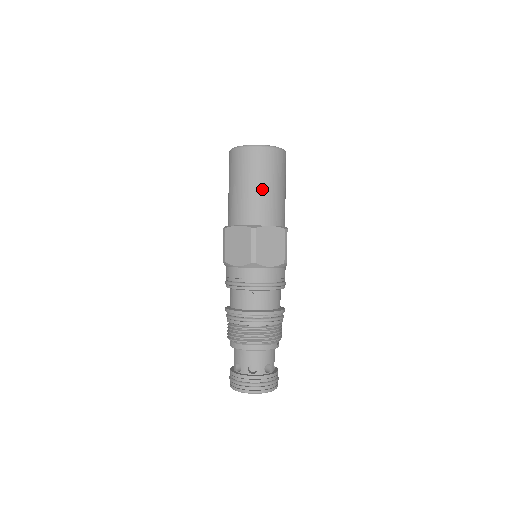
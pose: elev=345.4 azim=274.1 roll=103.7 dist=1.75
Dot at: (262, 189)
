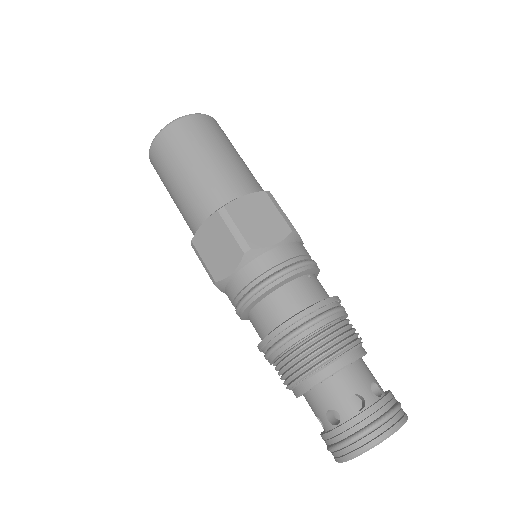
Dot at: (239, 157)
